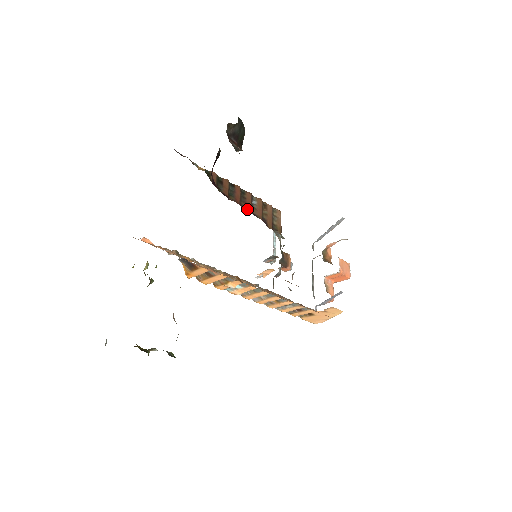
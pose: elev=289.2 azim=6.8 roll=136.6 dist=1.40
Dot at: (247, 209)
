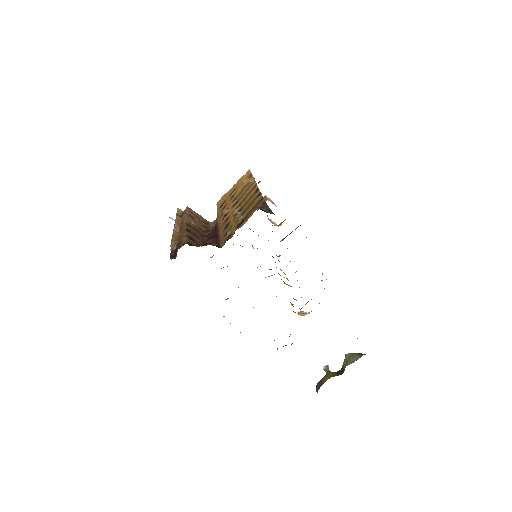
Dot at: (205, 234)
